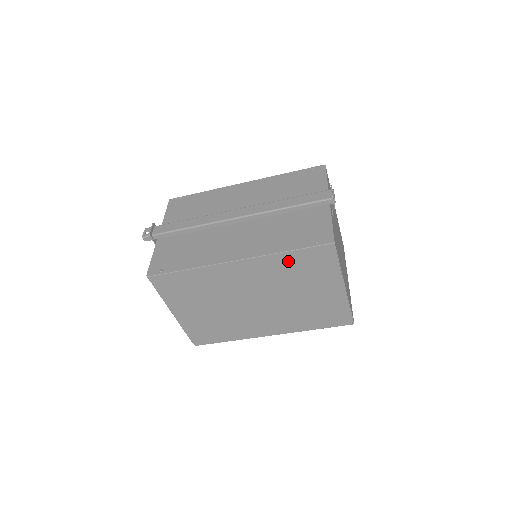
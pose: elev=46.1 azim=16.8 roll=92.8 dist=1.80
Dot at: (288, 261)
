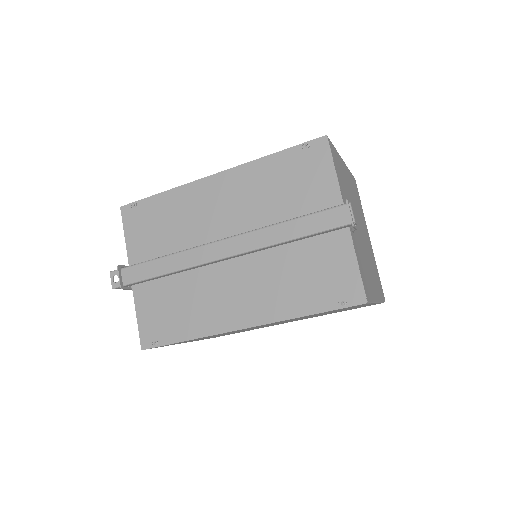
Dot at: occluded
